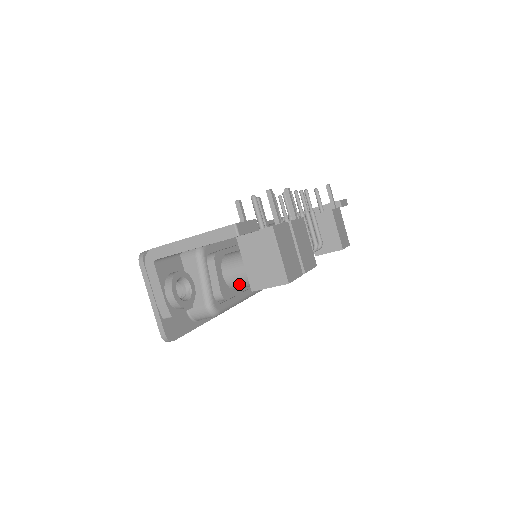
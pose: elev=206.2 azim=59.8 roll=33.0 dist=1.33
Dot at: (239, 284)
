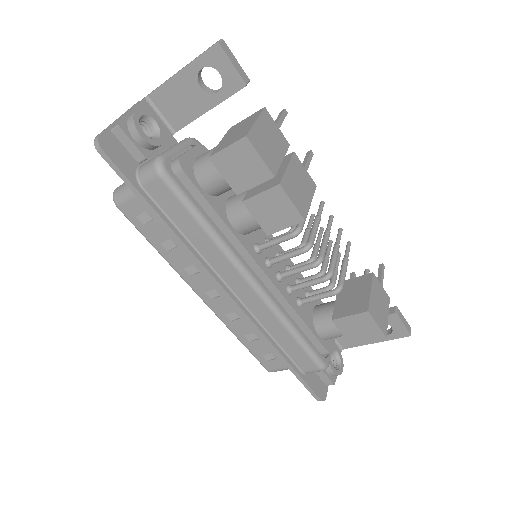
Dot at: (204, 165)
